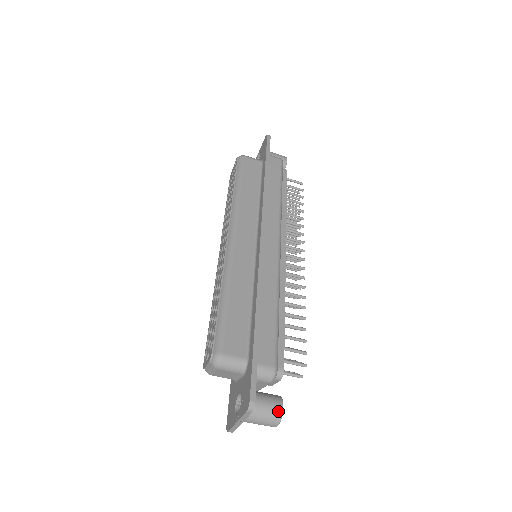
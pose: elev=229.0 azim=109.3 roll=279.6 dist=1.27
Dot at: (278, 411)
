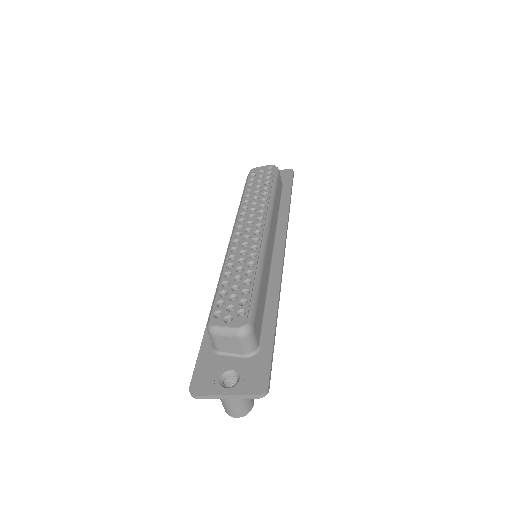
Dot at: (251, 406)
